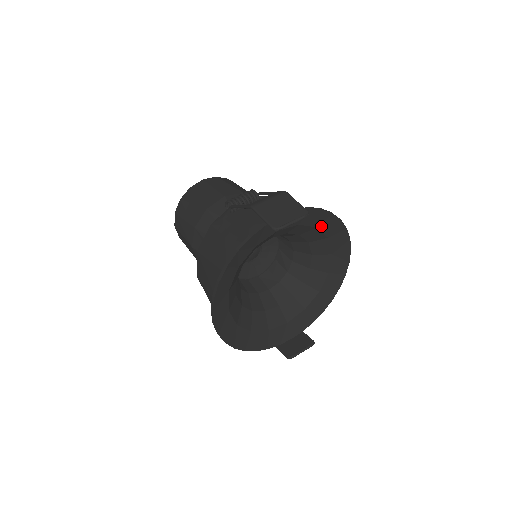
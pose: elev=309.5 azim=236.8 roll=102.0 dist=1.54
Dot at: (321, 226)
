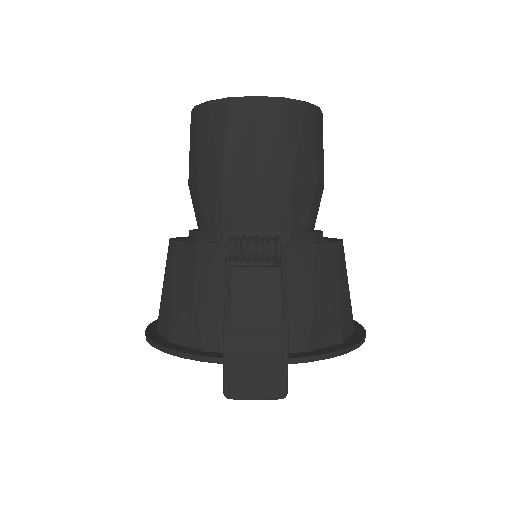
Dot at: occluded
